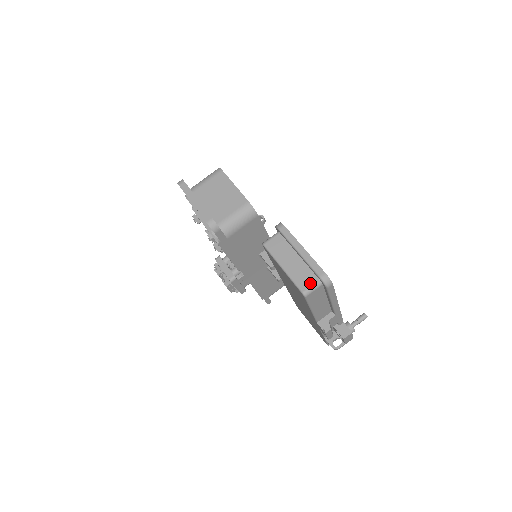
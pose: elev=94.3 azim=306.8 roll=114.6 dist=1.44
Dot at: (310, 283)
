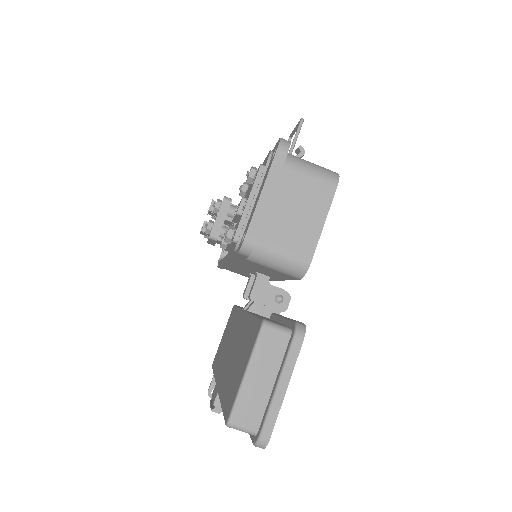
Dot at: (247, 423)
